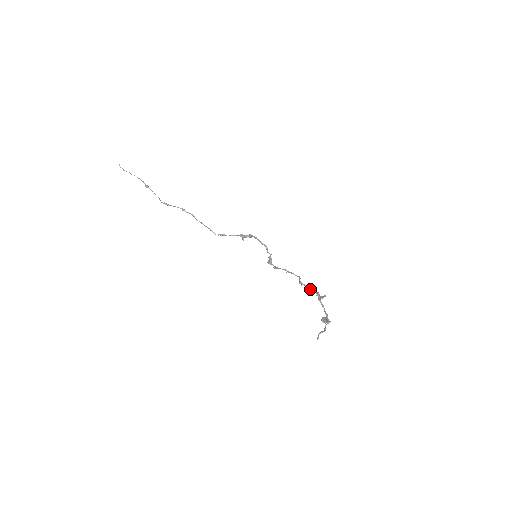
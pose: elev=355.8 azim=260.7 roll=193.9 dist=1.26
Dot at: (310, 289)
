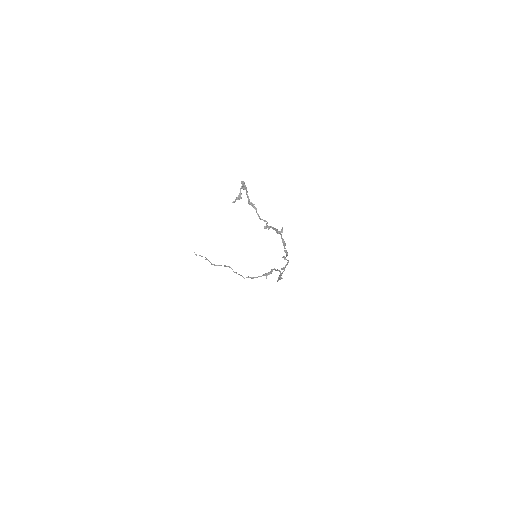
Dot at: (285, 250)
